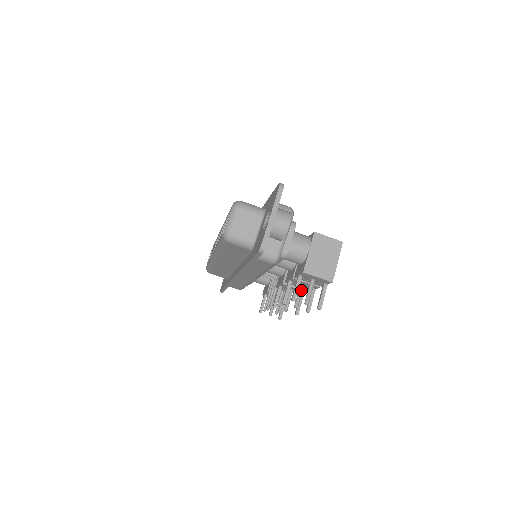
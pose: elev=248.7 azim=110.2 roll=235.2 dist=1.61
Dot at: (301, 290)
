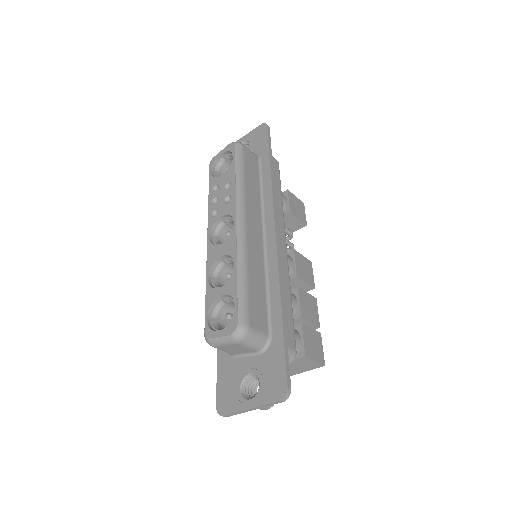
Dot at: occluded
